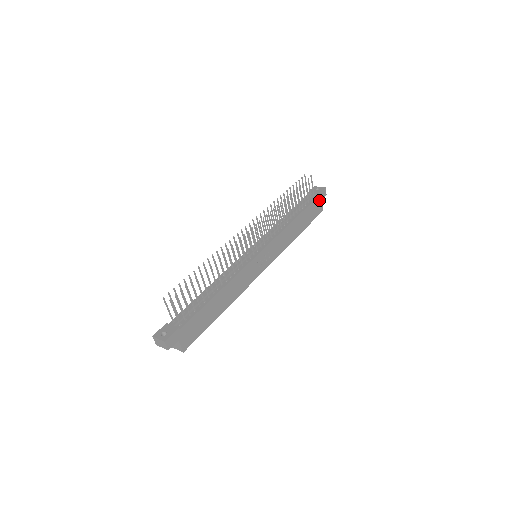
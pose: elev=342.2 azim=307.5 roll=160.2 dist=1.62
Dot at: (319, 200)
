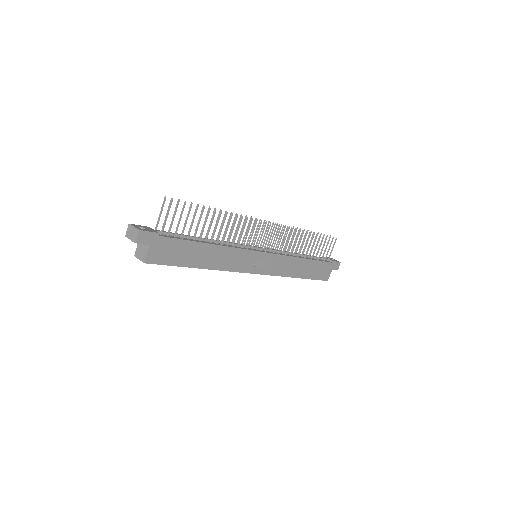
Dot at: (330, 267)
